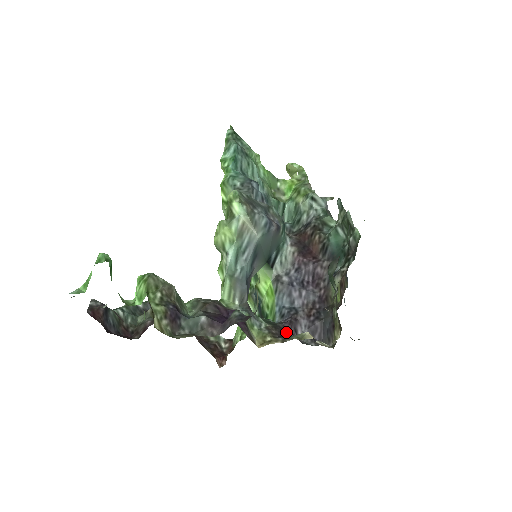
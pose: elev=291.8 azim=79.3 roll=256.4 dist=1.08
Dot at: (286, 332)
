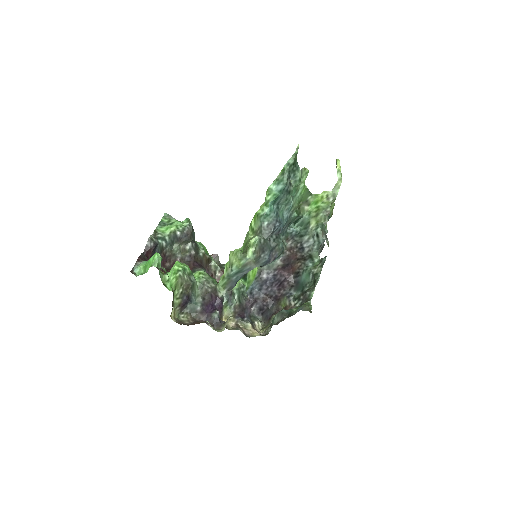
Dot at: (244, 312)
